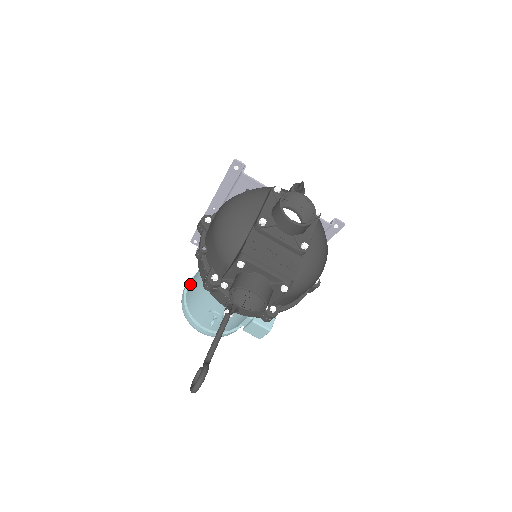
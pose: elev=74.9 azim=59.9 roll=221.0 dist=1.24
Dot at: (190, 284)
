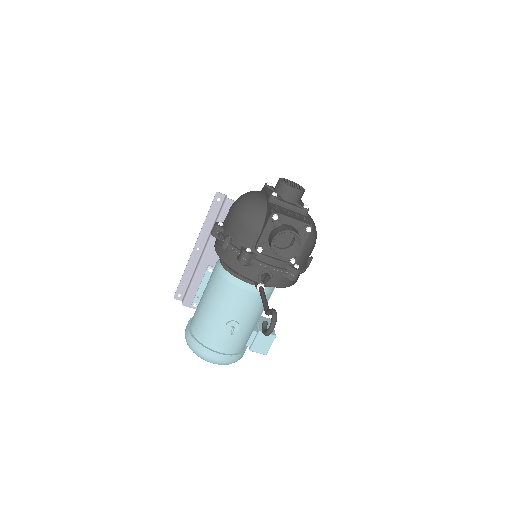
Dot at: (194, 319)
